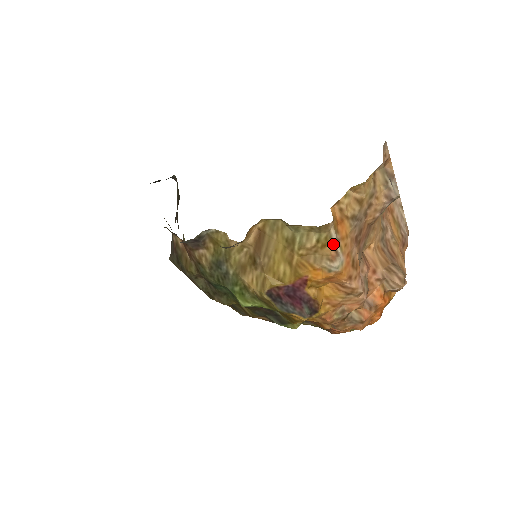
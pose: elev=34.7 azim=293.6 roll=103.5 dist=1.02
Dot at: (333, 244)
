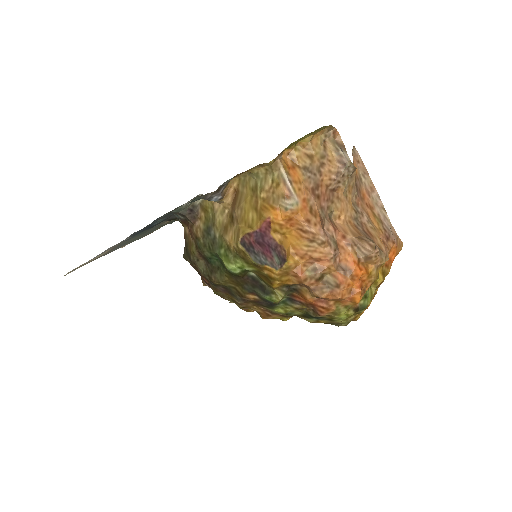
Dot at: (285, 183)
